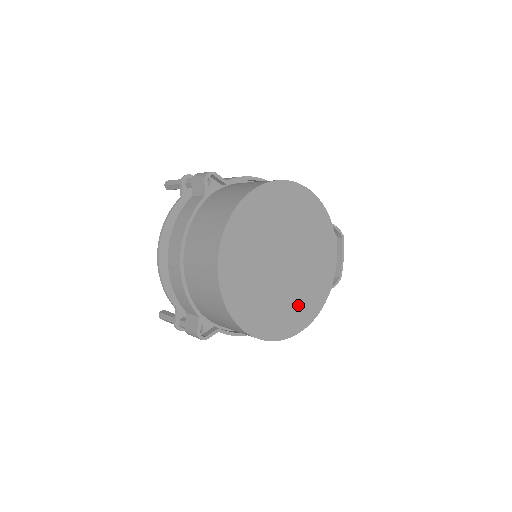
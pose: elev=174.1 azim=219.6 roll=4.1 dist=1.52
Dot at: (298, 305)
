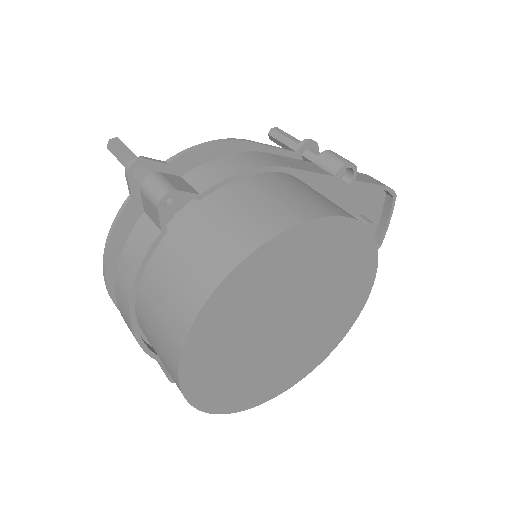
Dot at: (306, 354)
